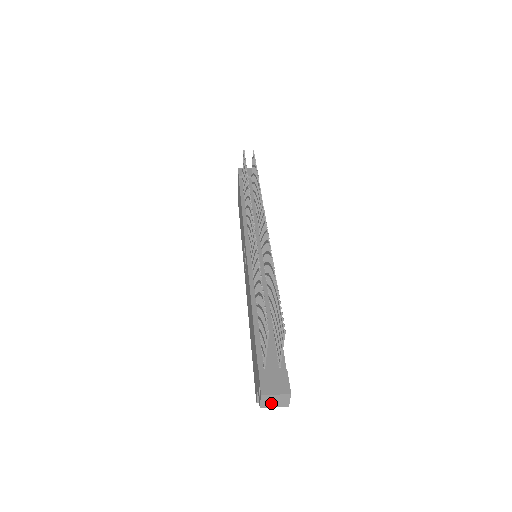
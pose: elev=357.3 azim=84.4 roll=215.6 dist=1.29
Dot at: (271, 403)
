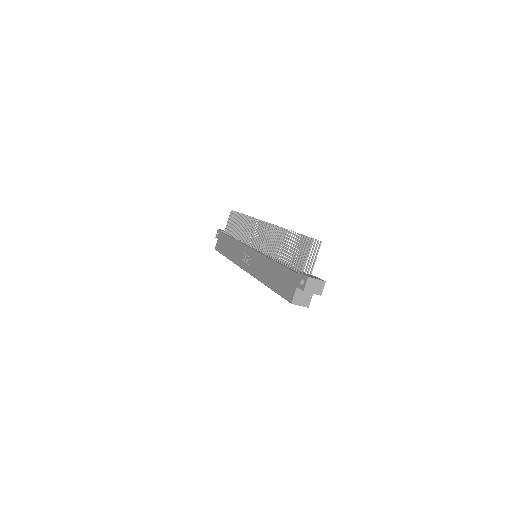
Dot at: (312, 288)
